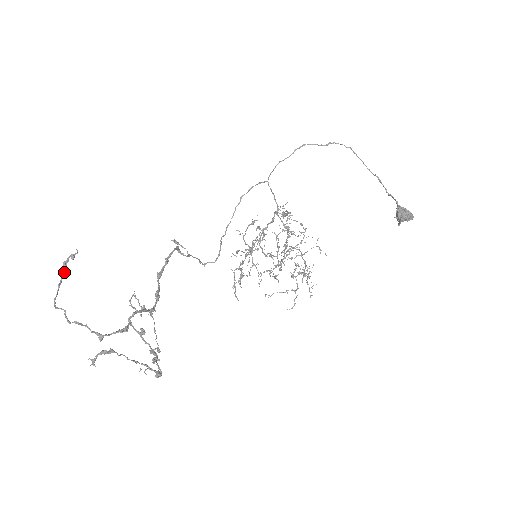
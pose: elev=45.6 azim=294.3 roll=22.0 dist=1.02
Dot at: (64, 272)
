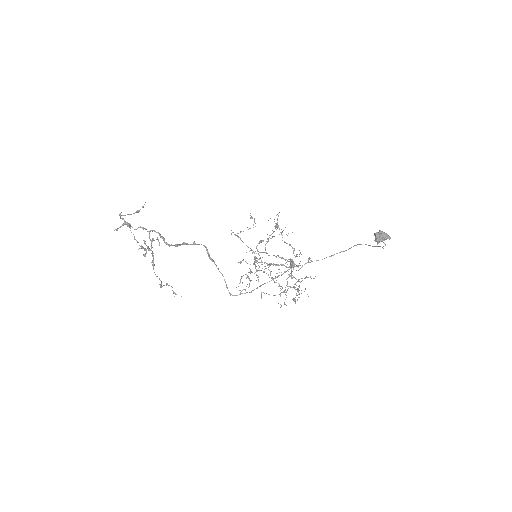
Dot at: occluded
